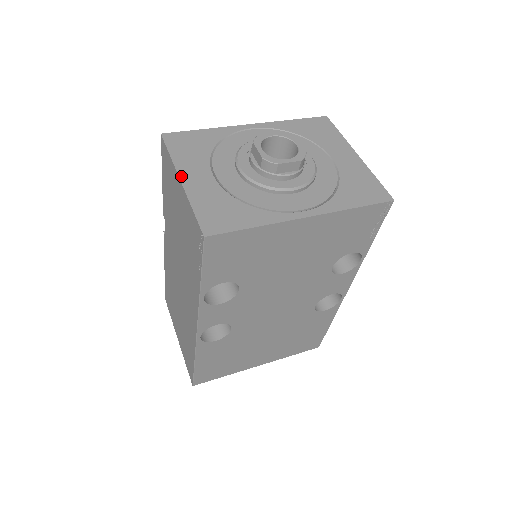
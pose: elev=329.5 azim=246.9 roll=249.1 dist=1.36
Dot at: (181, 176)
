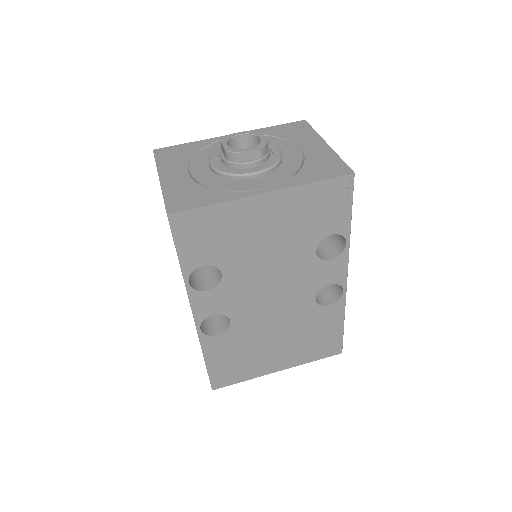
Dot at: (160, 176)
